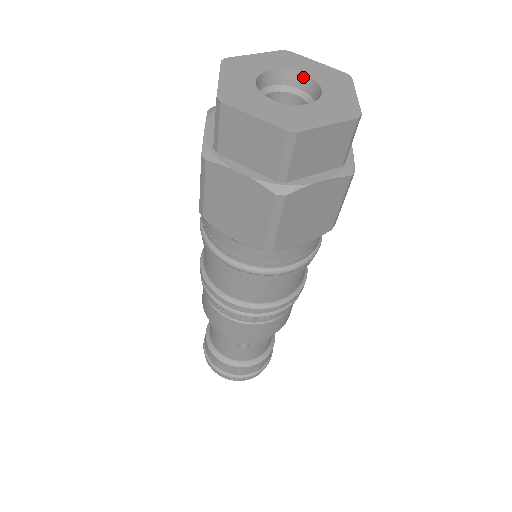
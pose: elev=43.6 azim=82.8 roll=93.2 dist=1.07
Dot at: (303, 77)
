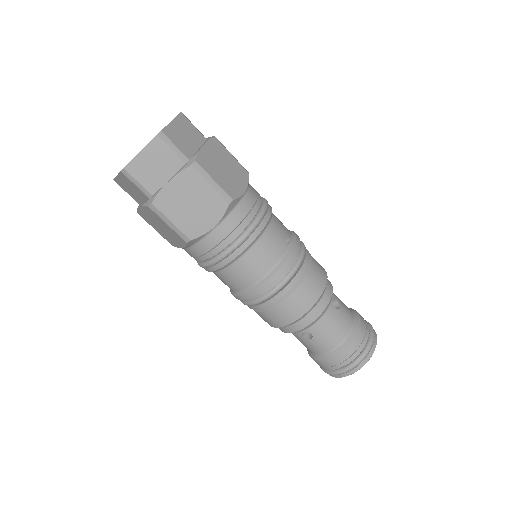
Dot at: occluded
